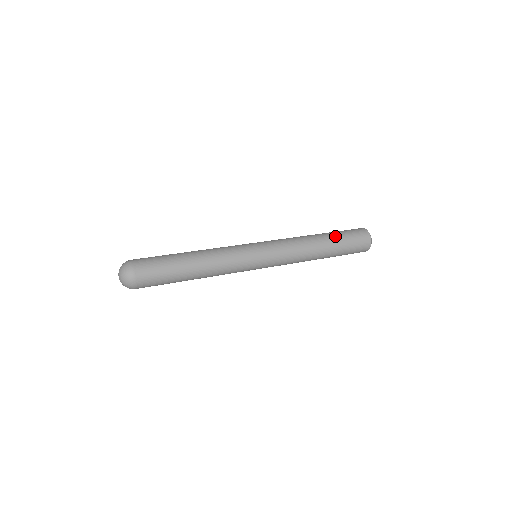
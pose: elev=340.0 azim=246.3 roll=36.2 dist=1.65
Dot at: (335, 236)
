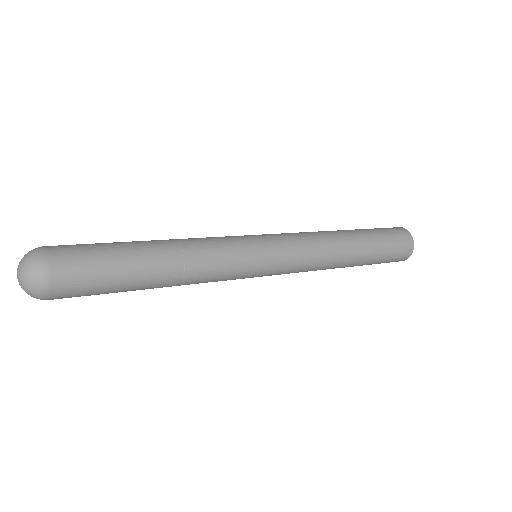
Dot at: (373, 248)
